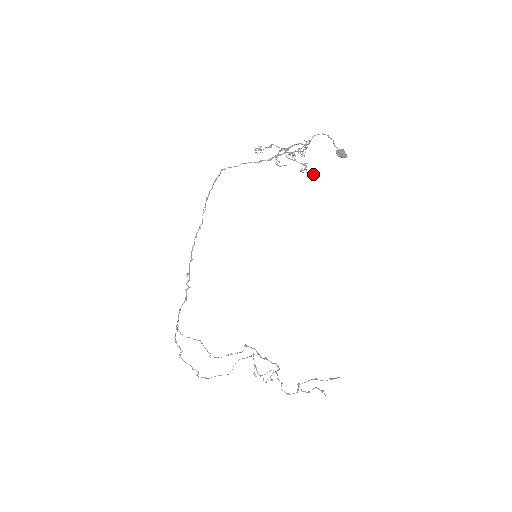
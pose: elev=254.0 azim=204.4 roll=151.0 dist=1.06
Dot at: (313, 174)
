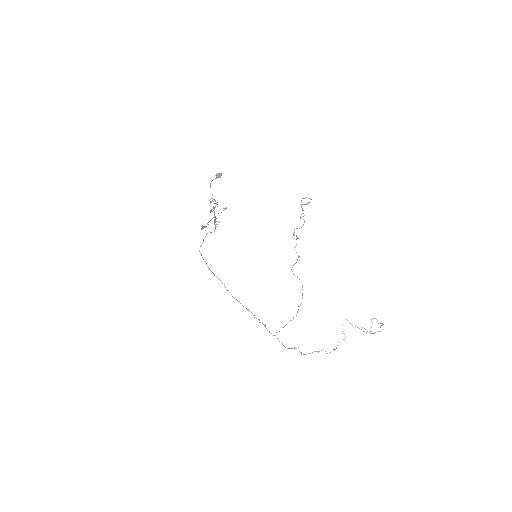
Dot at: occluded
